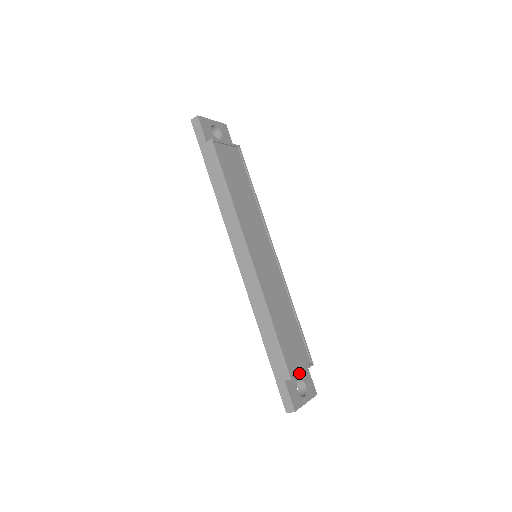
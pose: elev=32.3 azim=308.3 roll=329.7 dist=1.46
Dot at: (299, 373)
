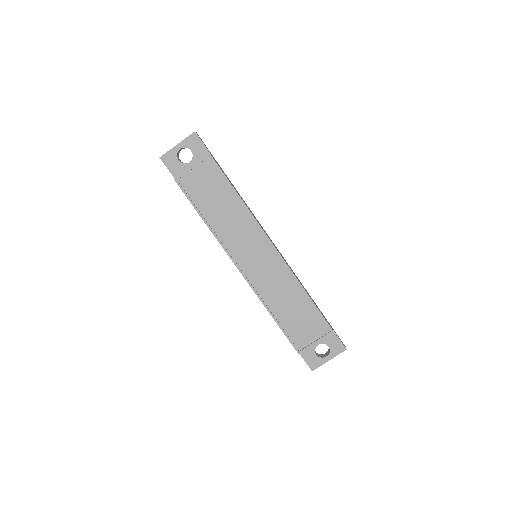
Dot at: (310, 346)
